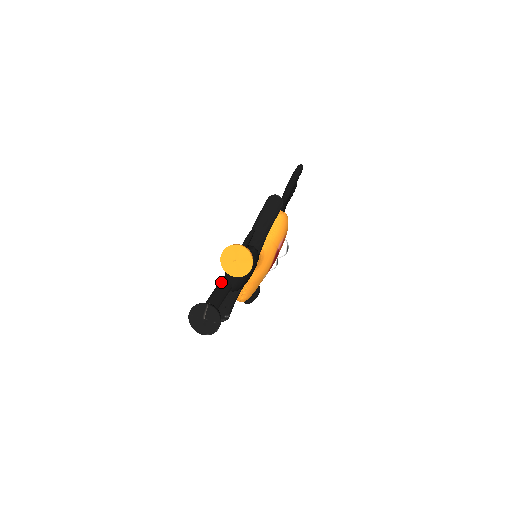
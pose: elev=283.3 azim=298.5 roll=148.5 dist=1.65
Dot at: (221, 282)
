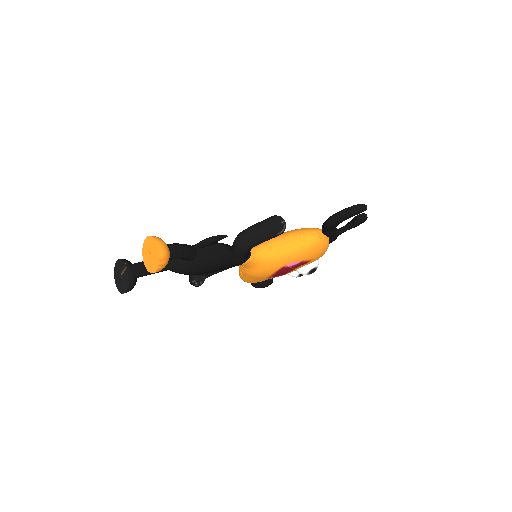
Dot at: occluded
